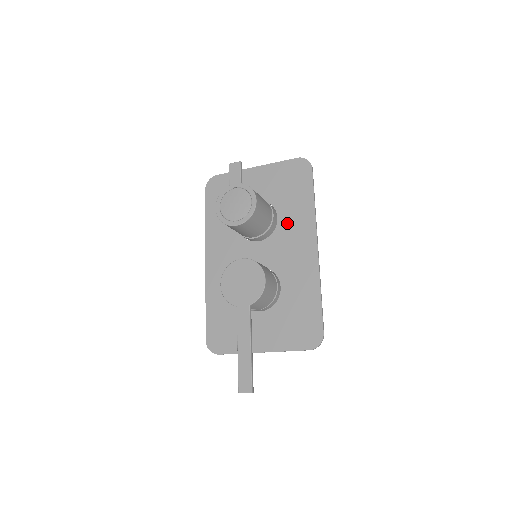
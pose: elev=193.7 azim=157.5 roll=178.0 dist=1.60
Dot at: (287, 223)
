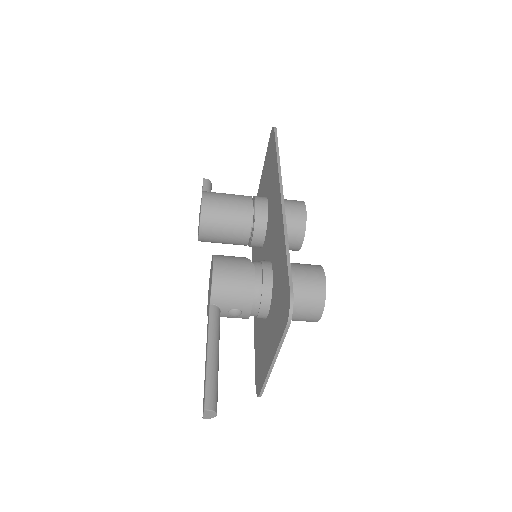
Dot at: (270, 200)
